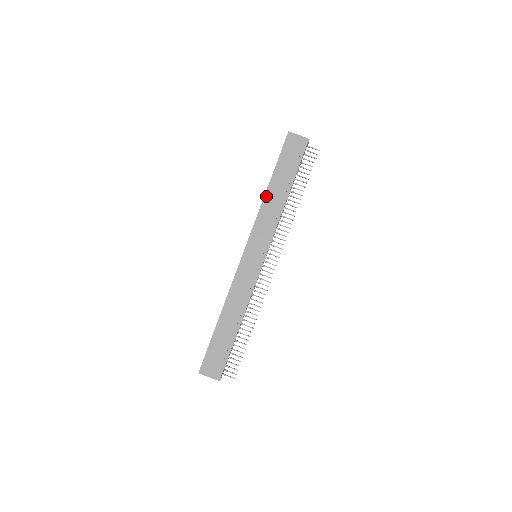
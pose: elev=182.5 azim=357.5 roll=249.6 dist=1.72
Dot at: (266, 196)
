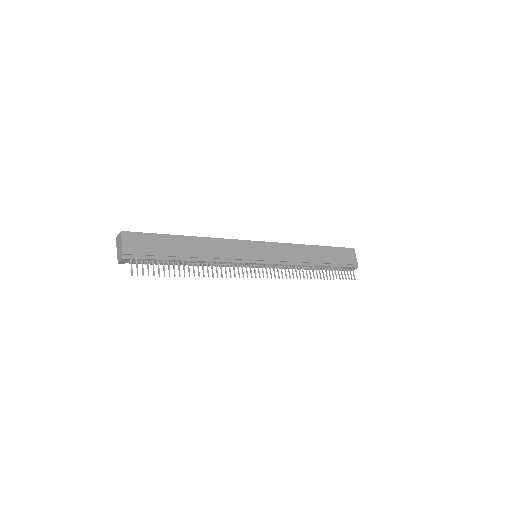
Dot at: (307, 246)
